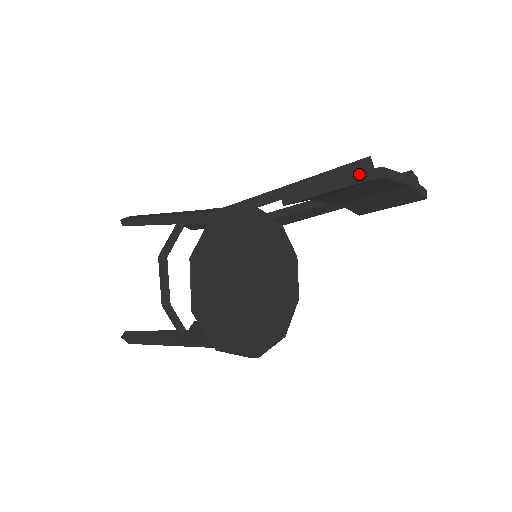
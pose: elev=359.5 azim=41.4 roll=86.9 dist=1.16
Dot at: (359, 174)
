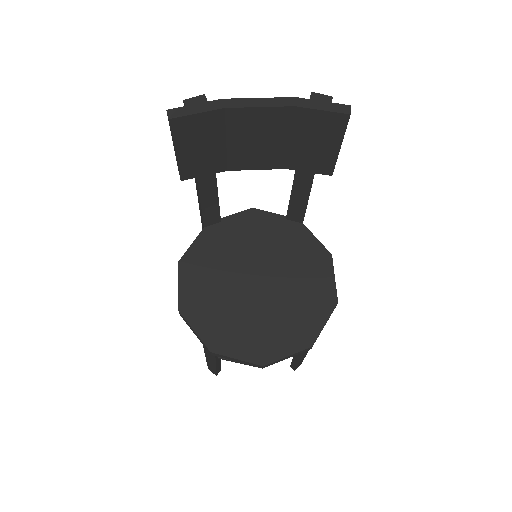
Dot at: (168, 113)
